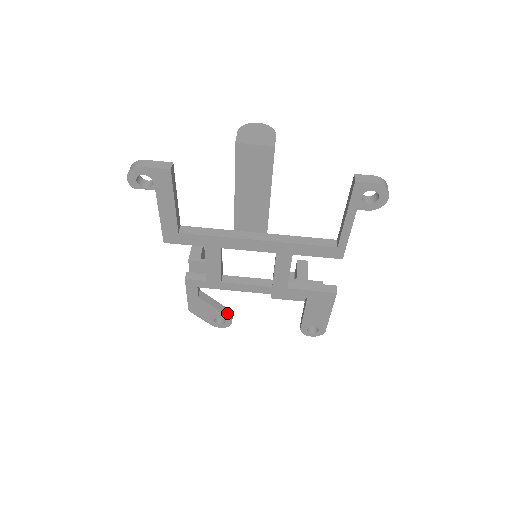
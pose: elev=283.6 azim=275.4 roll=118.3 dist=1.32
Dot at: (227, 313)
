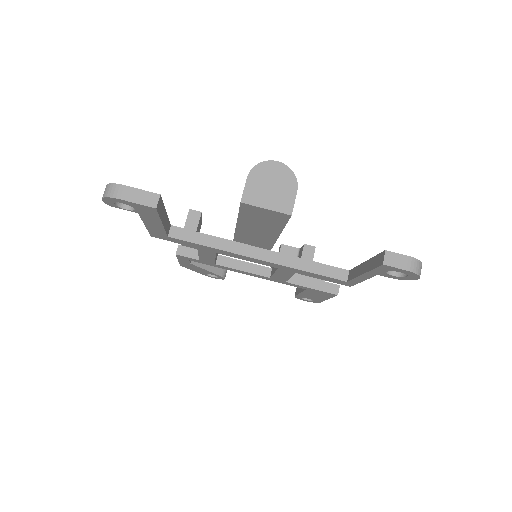
Dot at: (221, 273)
